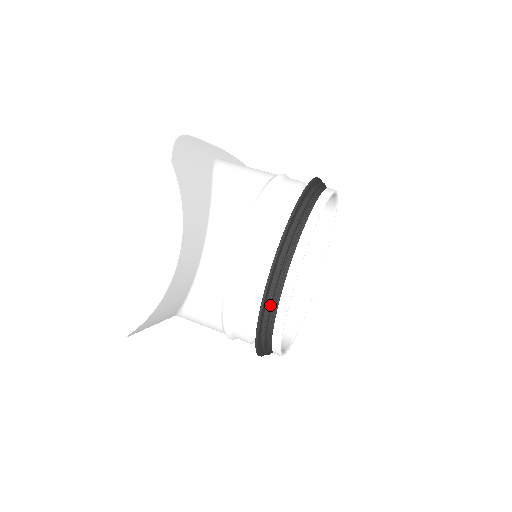
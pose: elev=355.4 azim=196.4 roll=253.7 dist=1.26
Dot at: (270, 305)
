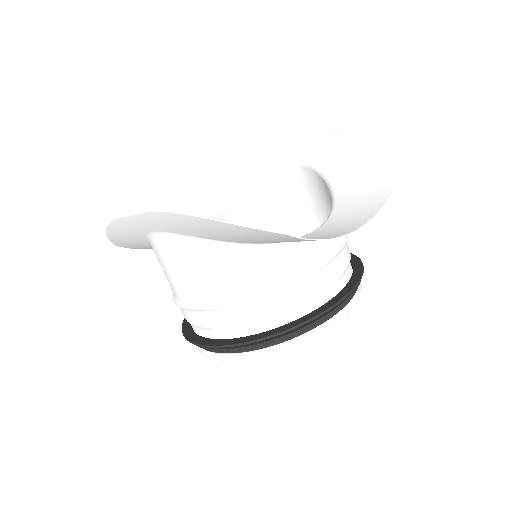
Dot at: (325, 317)
